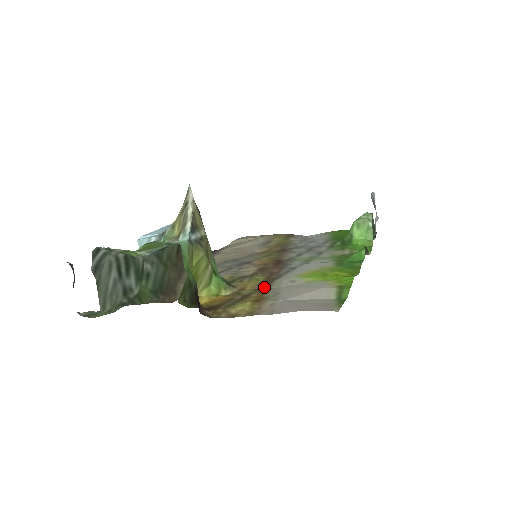
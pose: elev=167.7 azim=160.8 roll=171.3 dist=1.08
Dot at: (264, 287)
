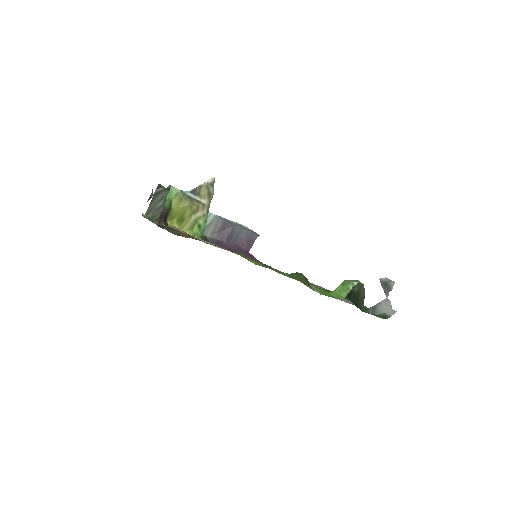
Dot at: occluded
